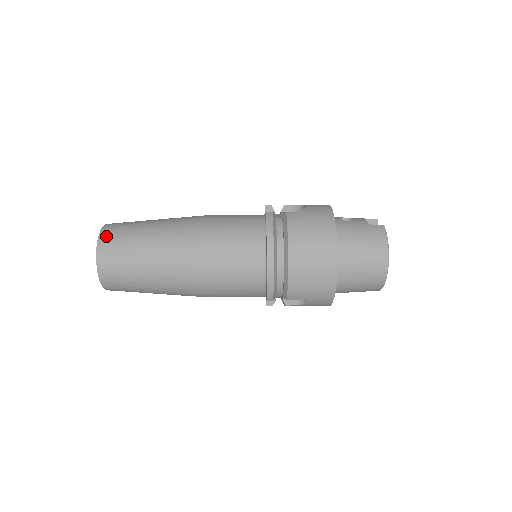
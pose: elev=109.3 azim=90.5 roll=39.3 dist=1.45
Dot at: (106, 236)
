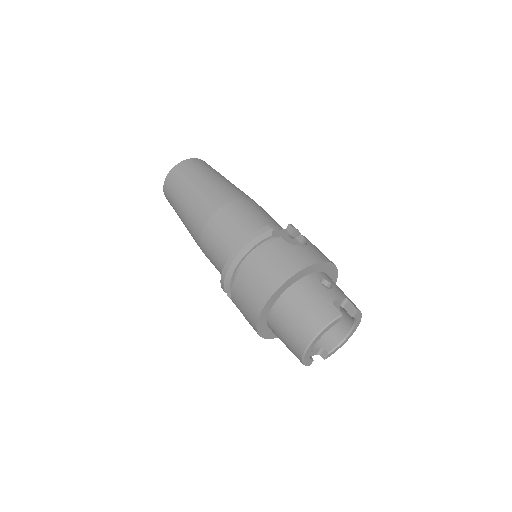
Dot at: (184, 165)
